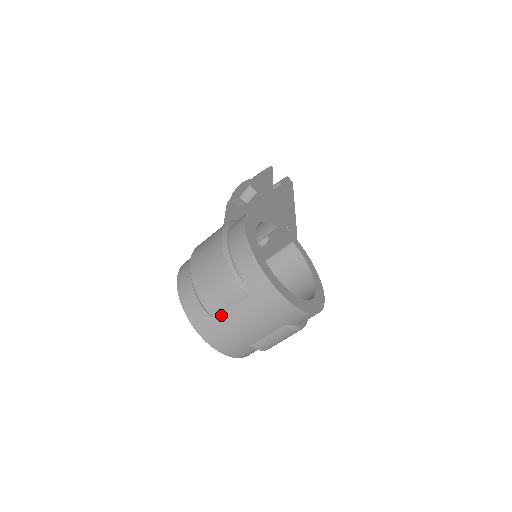
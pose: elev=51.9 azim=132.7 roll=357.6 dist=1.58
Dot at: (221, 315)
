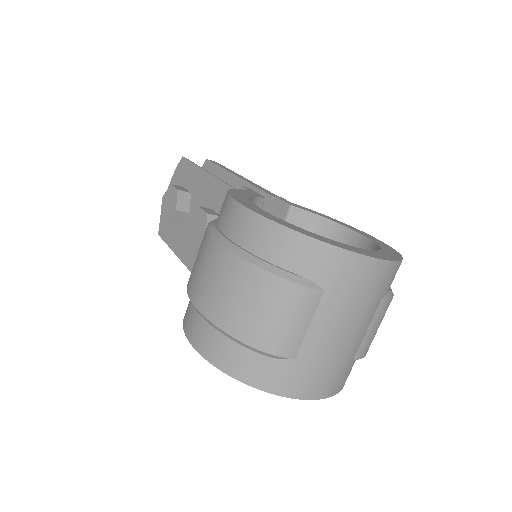
Dot at: (300, 347)
